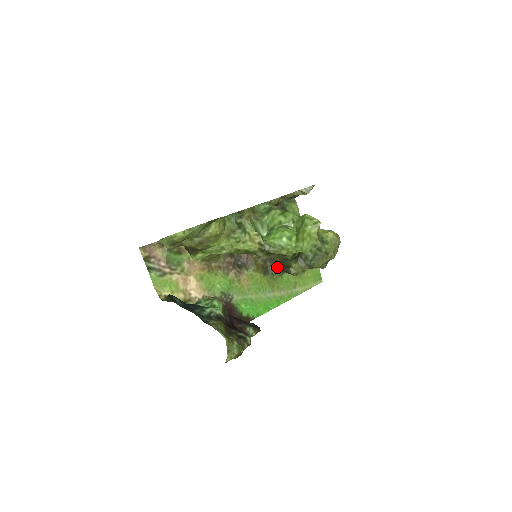
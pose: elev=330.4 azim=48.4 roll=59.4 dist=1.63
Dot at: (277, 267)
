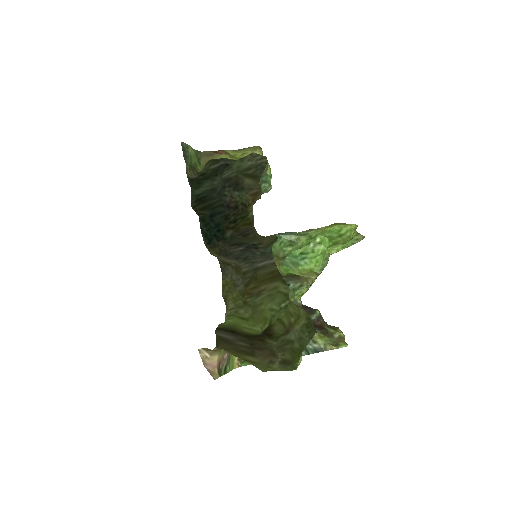
Dot at: occluded
